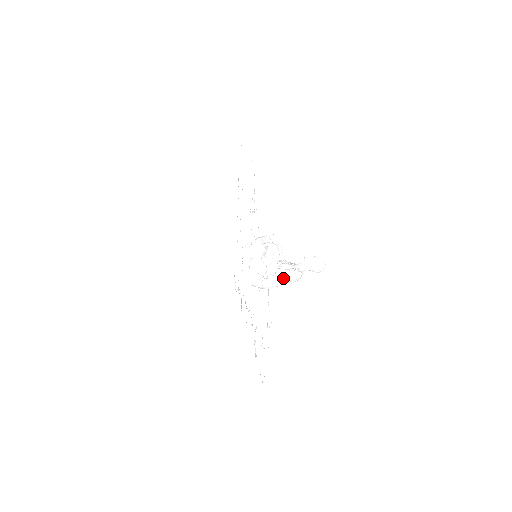
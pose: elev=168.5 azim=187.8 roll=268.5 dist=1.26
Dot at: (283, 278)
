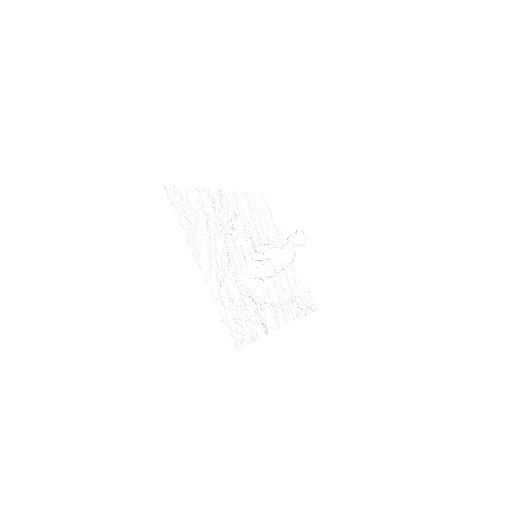
Dot at: (263, 258)
